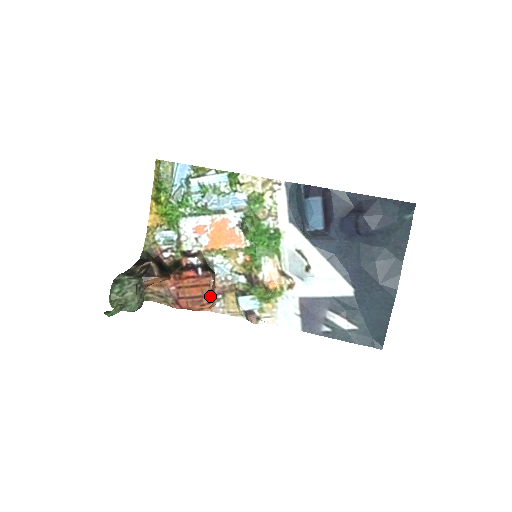
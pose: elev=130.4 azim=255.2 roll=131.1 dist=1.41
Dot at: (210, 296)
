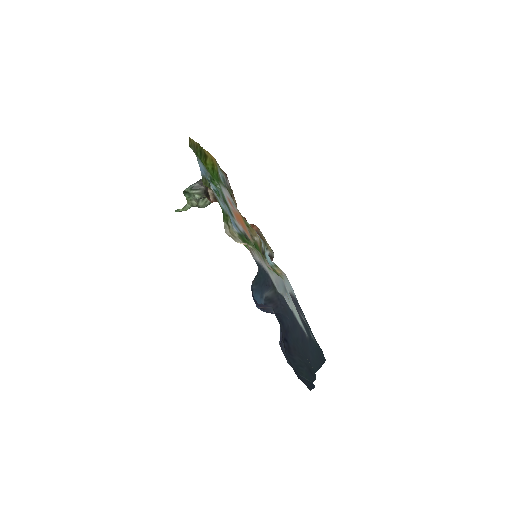
Dot at: occluded
